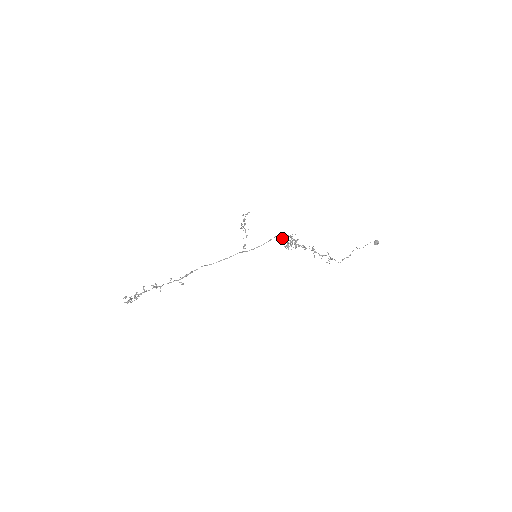
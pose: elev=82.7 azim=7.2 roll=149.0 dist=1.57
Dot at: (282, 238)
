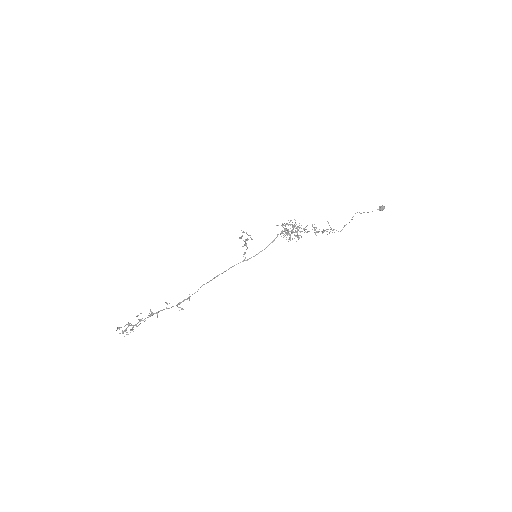
Dot at: occluded
